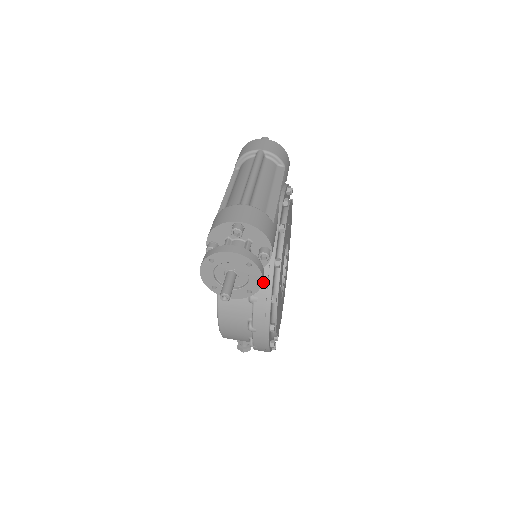
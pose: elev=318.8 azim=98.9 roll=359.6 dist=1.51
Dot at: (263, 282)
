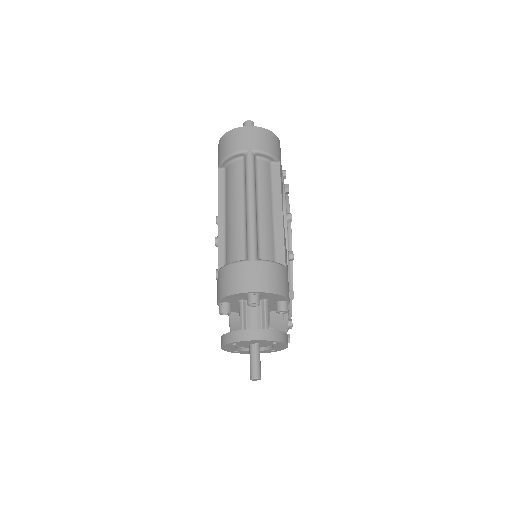
Dot at: (278, 316)
